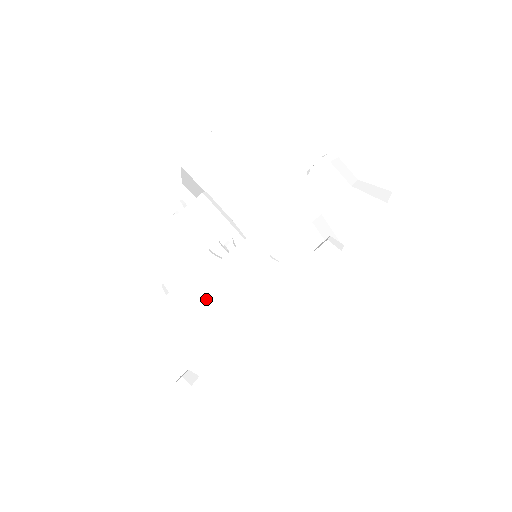
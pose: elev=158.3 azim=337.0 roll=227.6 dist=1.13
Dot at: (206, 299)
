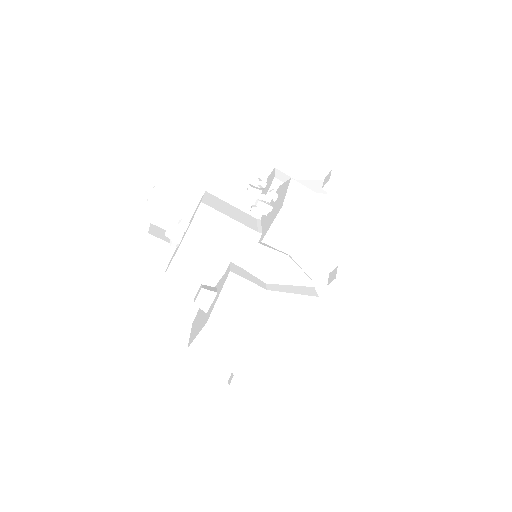
Dot at: (265, 266)
